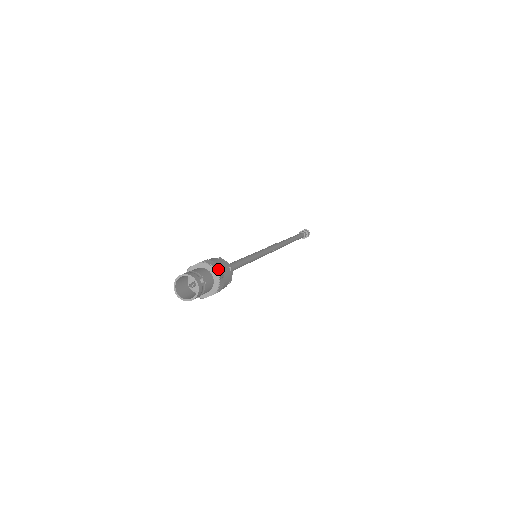
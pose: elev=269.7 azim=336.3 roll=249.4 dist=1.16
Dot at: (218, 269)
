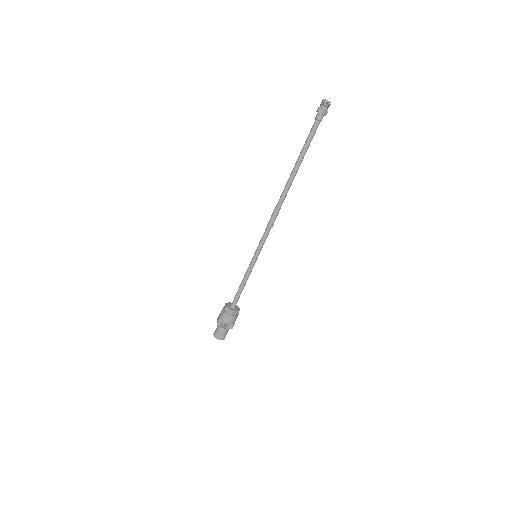
Dot at: (224, 327)
